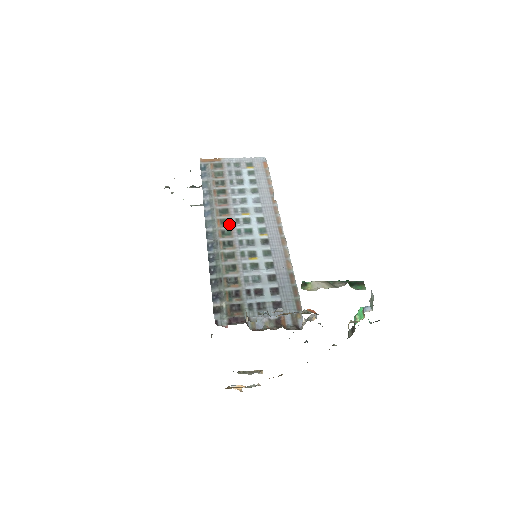
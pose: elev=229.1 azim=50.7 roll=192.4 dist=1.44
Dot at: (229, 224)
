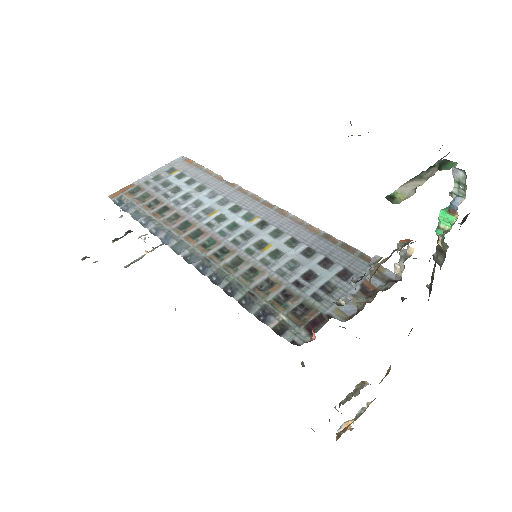
Dot at: (203, 233)
